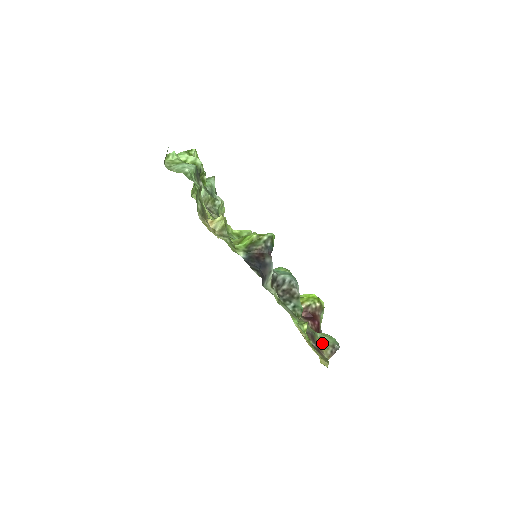
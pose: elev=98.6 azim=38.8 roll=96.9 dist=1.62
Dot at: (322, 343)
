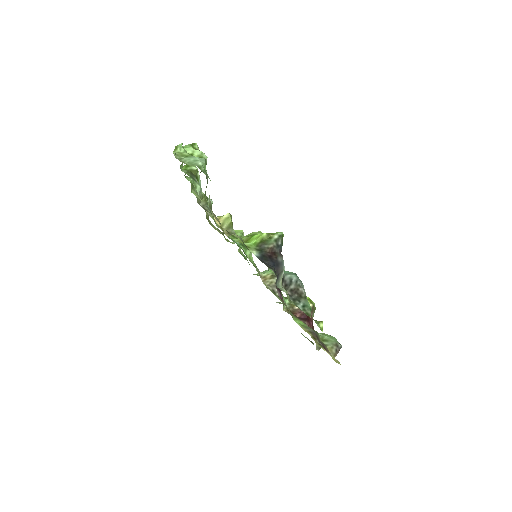
Dot at: (325, 342)
